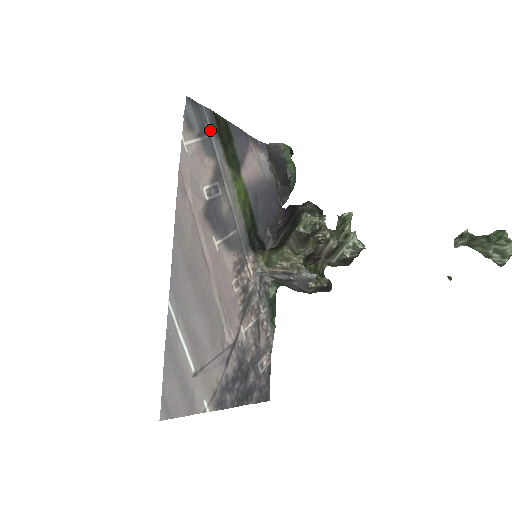
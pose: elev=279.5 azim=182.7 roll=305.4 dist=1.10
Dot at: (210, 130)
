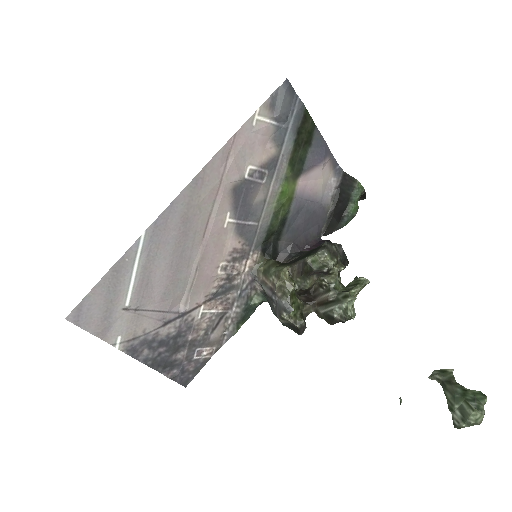
Dot at: (291, 122)
